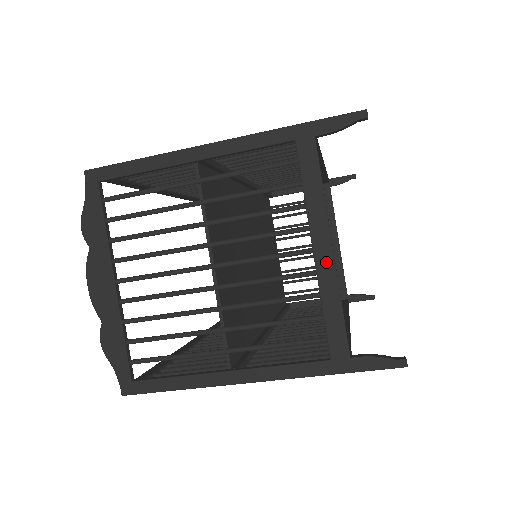
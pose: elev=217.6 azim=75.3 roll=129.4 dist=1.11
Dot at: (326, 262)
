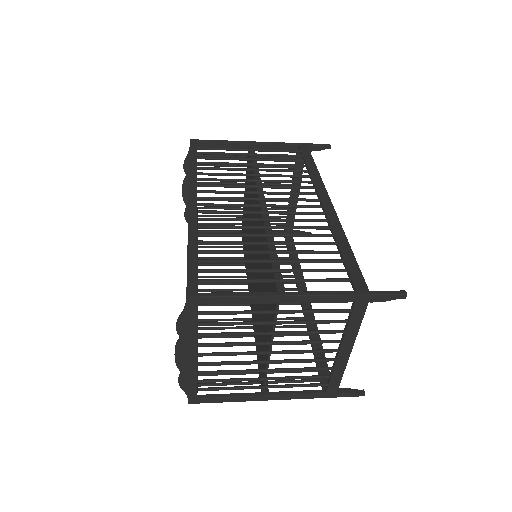
Dot at: (344, 358)
